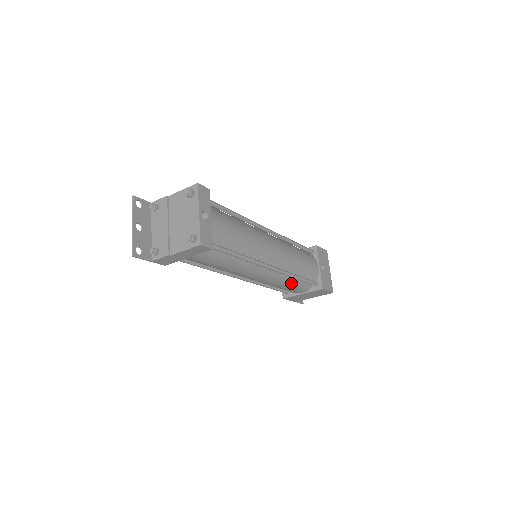
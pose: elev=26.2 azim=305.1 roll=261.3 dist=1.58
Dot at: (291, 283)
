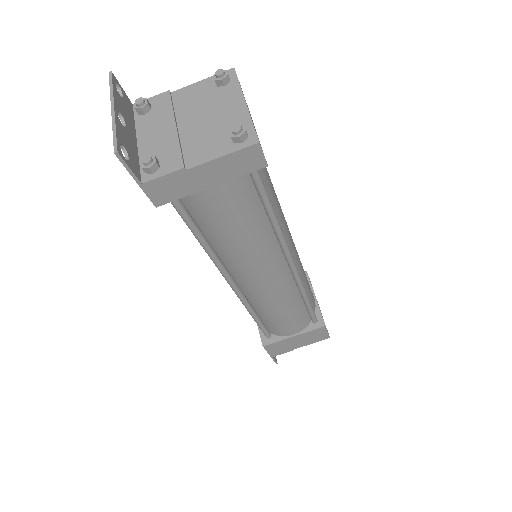
Dot at: (294, 309)
